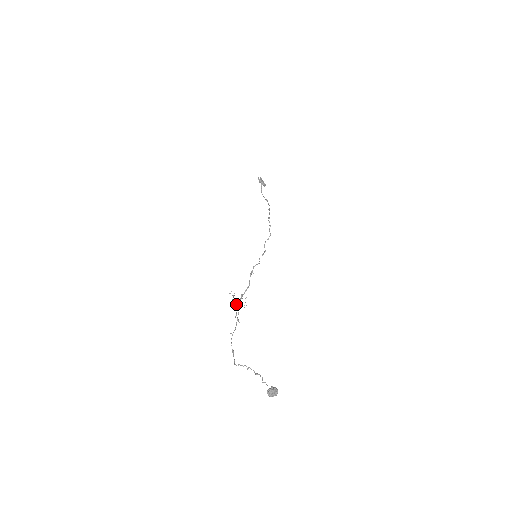
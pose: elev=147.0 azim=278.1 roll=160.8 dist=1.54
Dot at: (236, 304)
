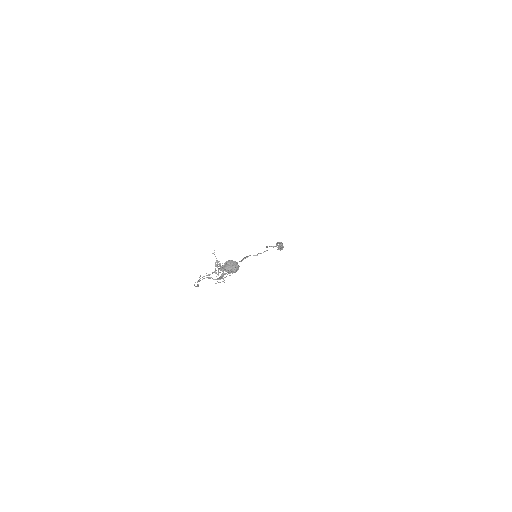
Dot at: occluded
